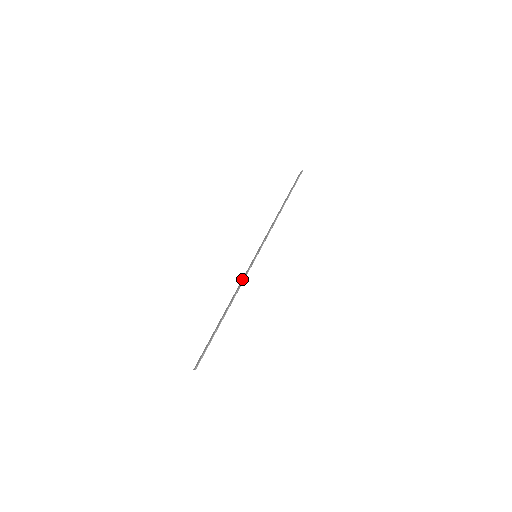
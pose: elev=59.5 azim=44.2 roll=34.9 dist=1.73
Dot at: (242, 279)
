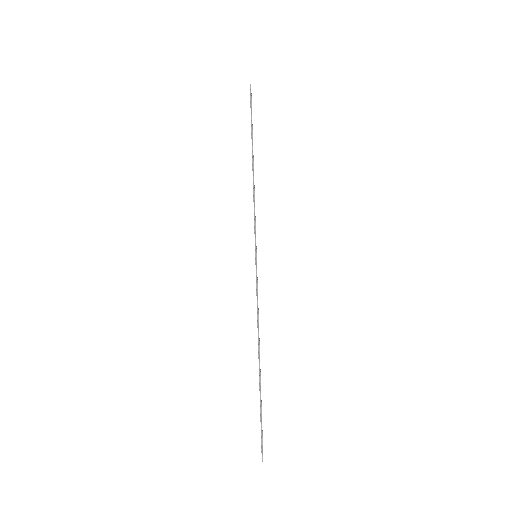
Dot at: occluded
